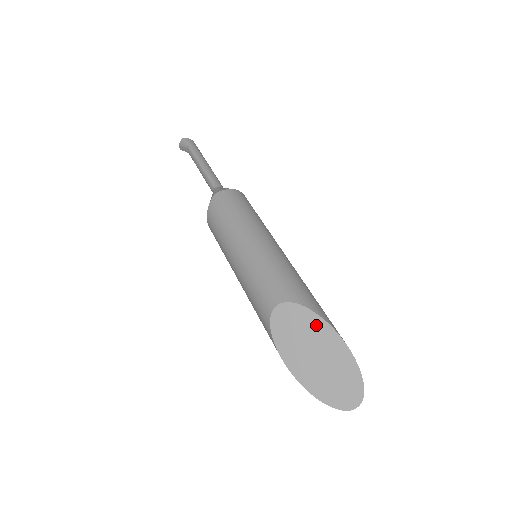
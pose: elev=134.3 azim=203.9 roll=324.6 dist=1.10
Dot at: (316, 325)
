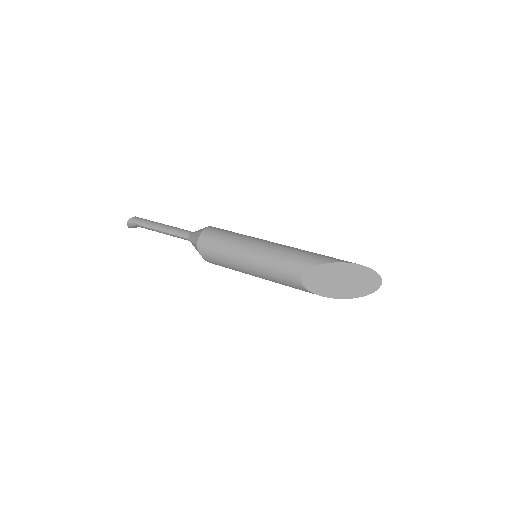
Dot at: (329, 269)
